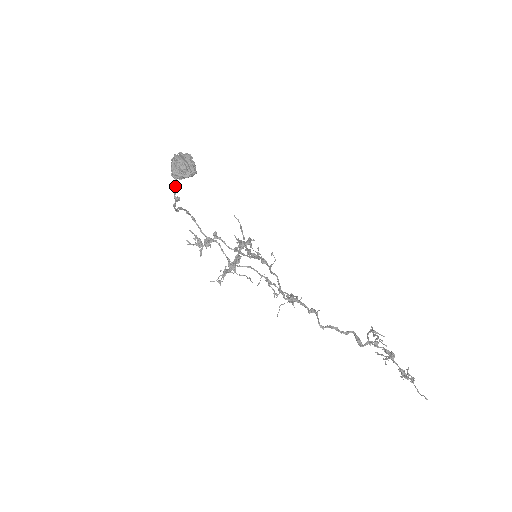
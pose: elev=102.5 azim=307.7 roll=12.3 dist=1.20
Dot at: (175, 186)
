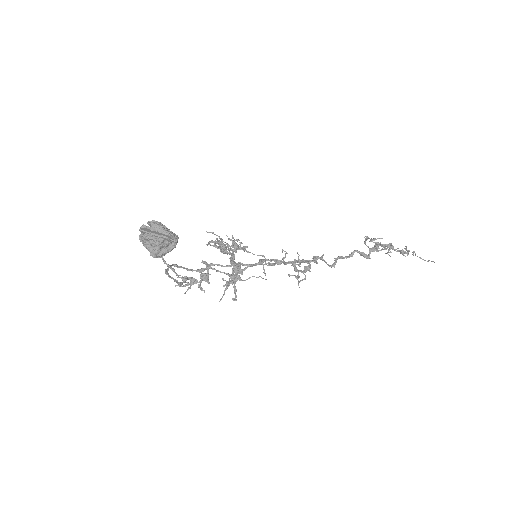
Dot at: (170, 267)
